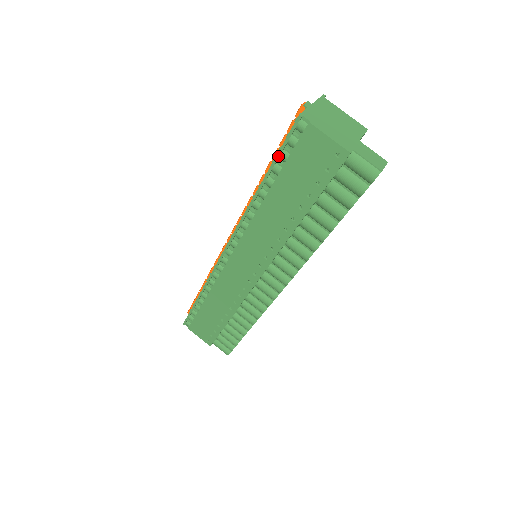
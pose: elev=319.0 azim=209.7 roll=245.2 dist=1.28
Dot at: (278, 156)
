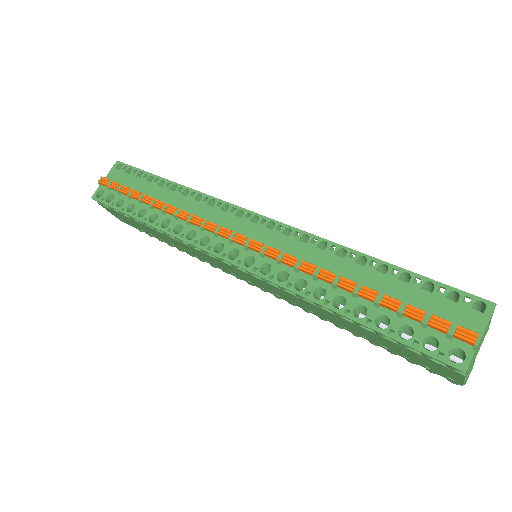
Dot at: (397, 342)
